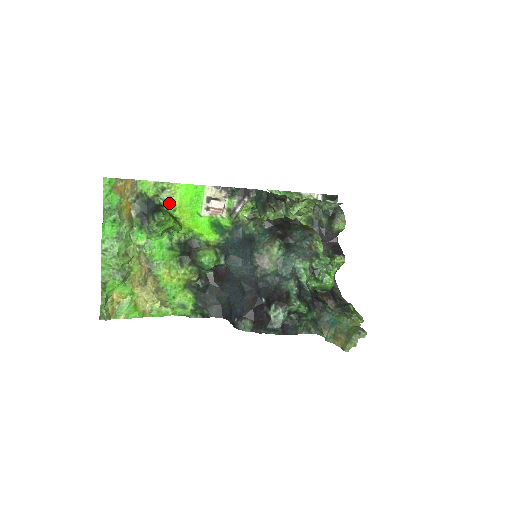
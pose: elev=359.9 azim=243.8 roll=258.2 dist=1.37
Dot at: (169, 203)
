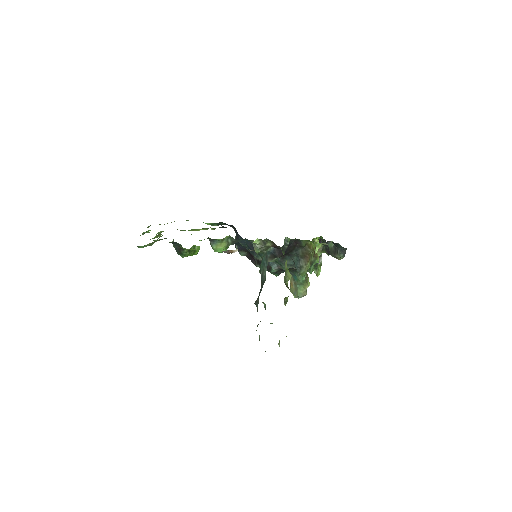
Dot at: (189, 249)
